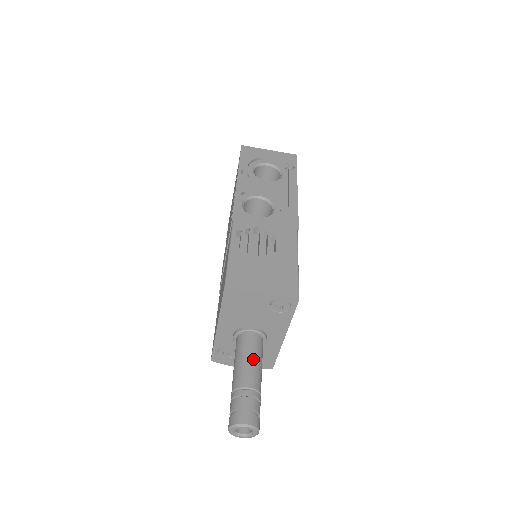
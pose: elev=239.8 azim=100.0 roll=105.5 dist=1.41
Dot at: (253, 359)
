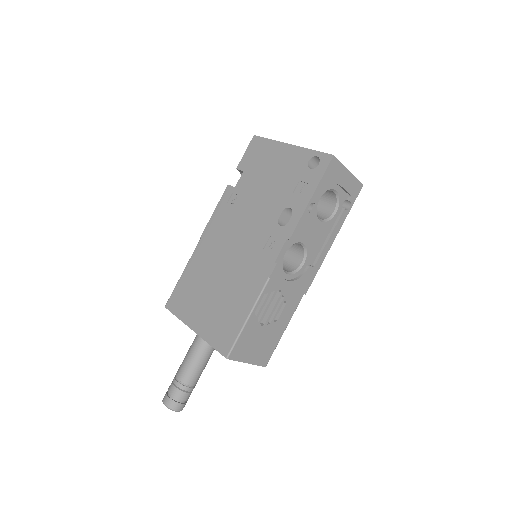
Dot at: (205, 364)
